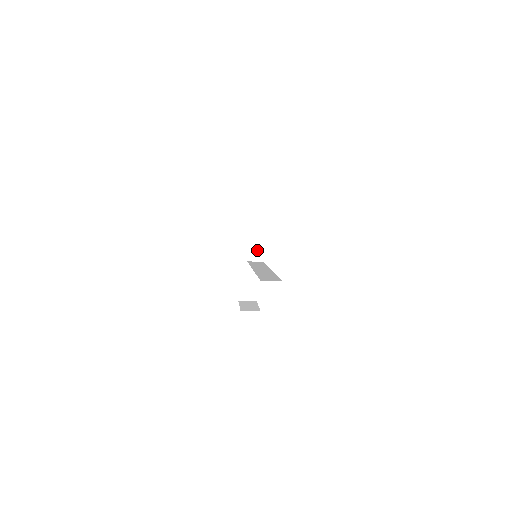
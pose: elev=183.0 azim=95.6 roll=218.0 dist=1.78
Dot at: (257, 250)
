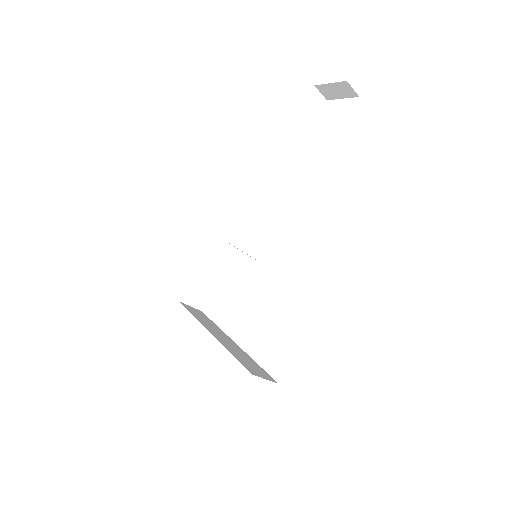
Dot at: occluded
